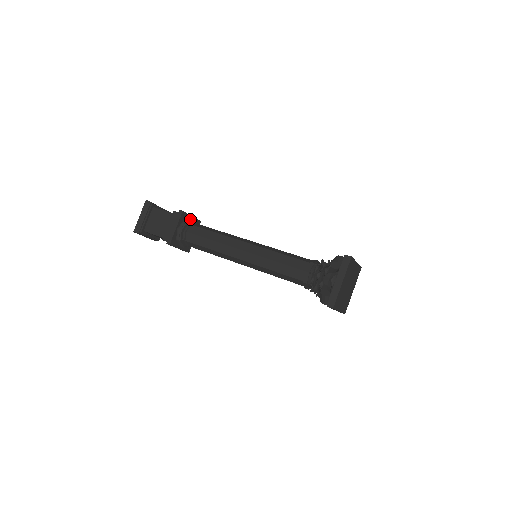
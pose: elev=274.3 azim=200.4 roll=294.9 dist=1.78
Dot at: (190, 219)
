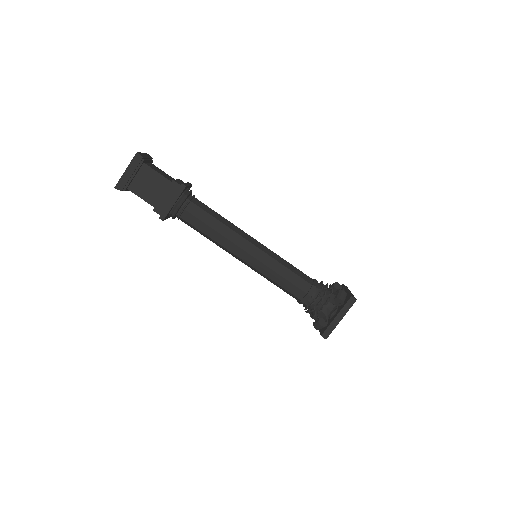
Dot at: (187, 190)
